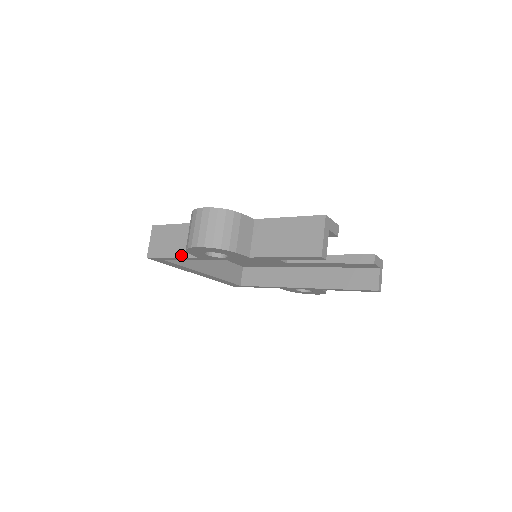
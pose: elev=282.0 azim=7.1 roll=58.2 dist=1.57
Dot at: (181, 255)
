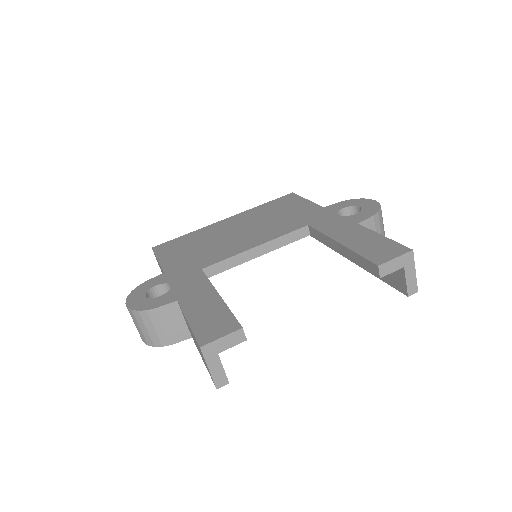
Dot at: occluded
